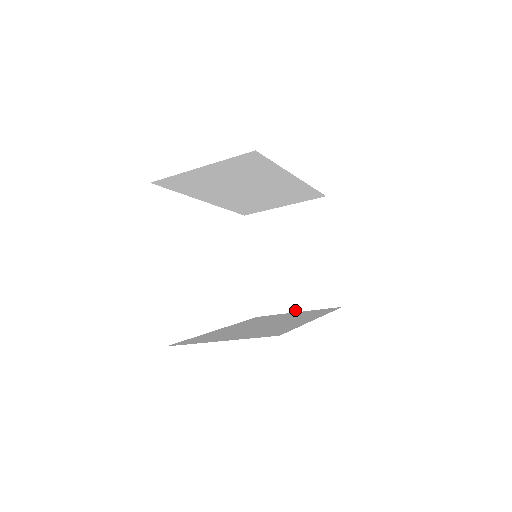
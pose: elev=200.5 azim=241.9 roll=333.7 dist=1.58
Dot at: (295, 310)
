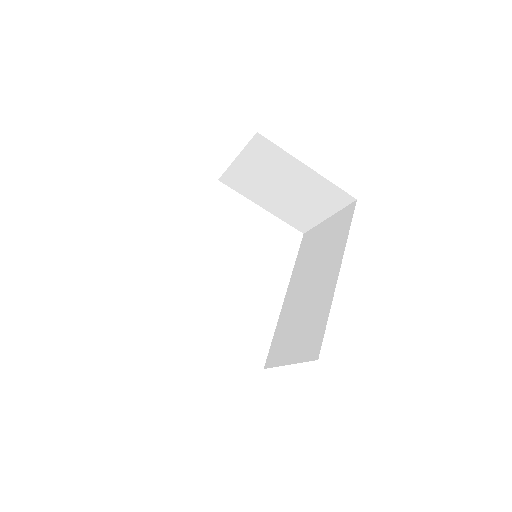
Dot at: (324, 218)
